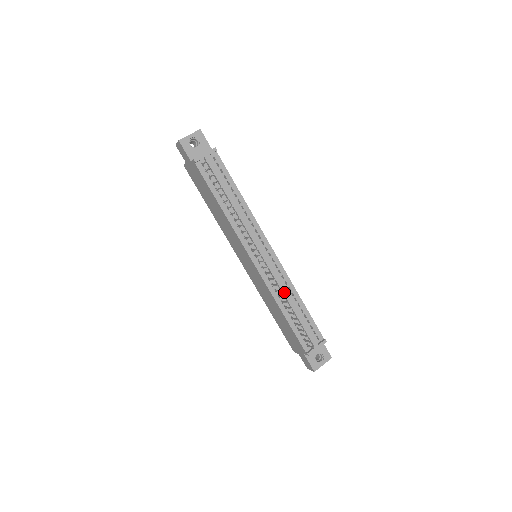
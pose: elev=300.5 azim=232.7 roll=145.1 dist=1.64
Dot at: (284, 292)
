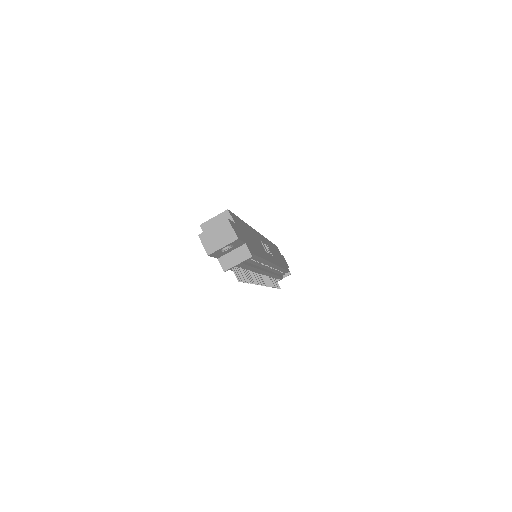
Dot at: (272, 276)
